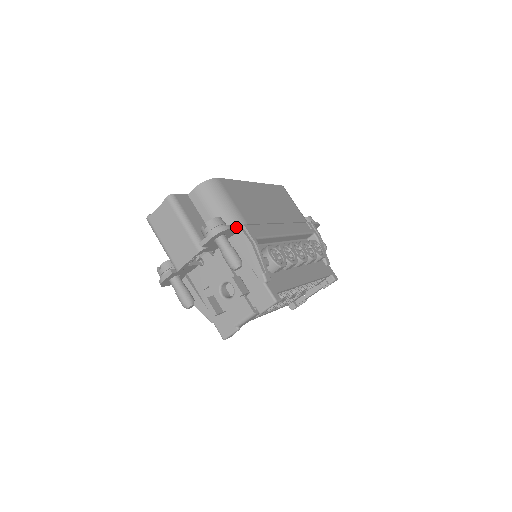
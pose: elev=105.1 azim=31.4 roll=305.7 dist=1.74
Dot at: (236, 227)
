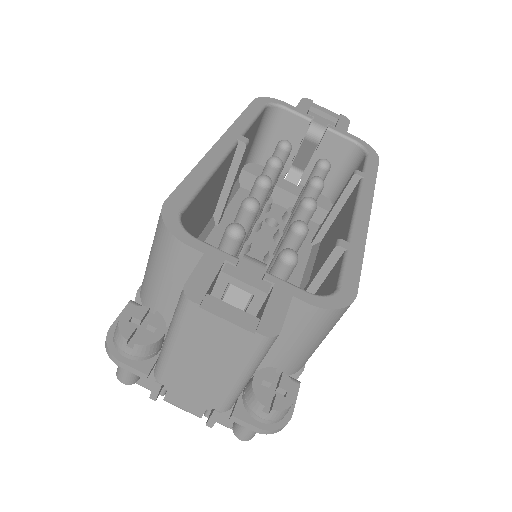
Dot at: (295, 398)
